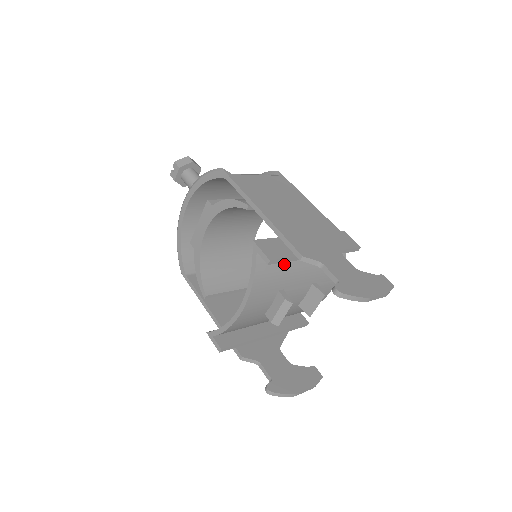
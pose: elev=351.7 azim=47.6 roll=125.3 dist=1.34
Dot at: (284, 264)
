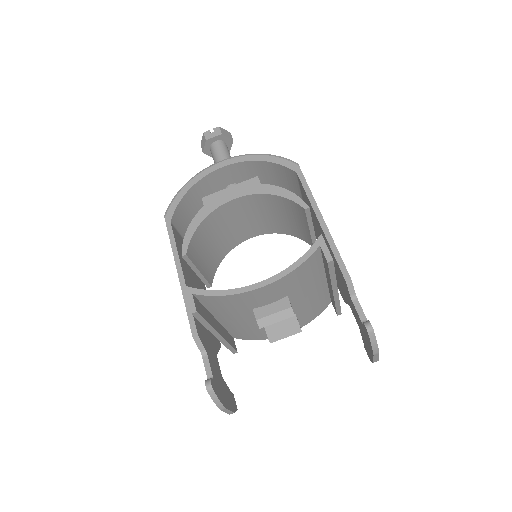
Dot at: (312, 276)
